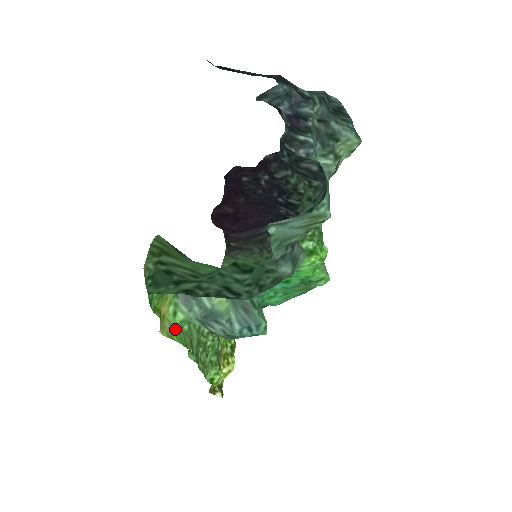
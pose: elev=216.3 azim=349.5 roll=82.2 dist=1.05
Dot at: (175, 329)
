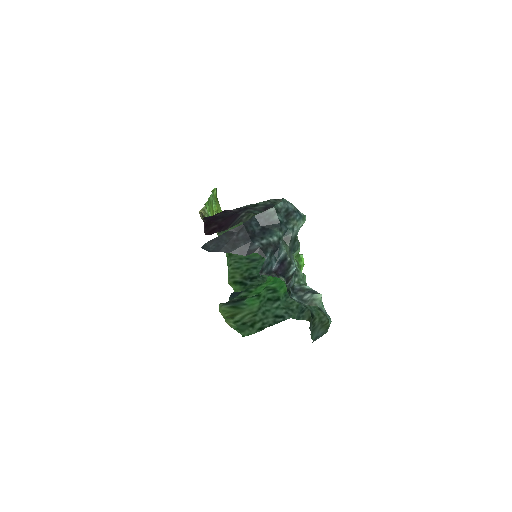
Dot at: occluded
